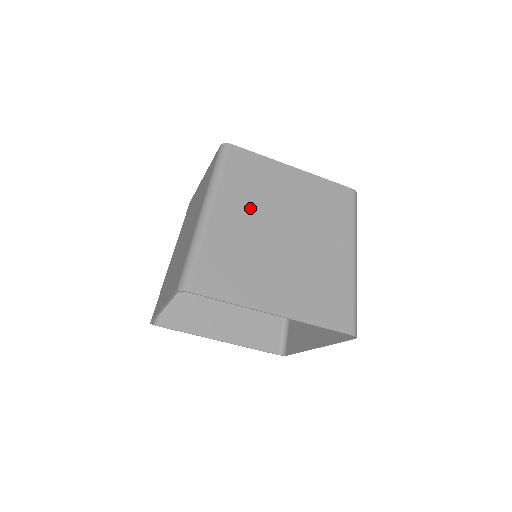
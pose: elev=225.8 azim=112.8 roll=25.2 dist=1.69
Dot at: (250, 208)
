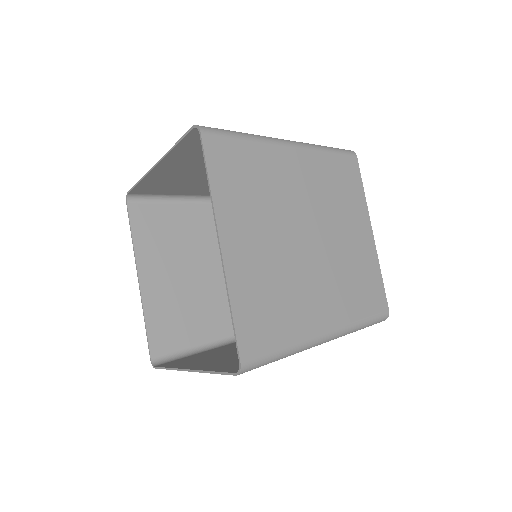
Dot at: (313, 189)
